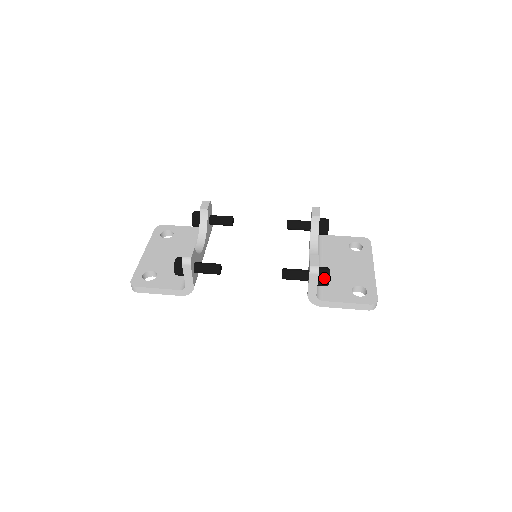
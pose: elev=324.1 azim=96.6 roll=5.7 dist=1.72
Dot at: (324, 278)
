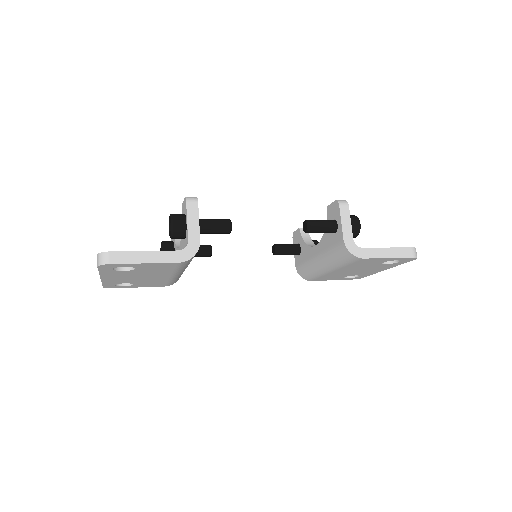
Dot at: (354, 218)
